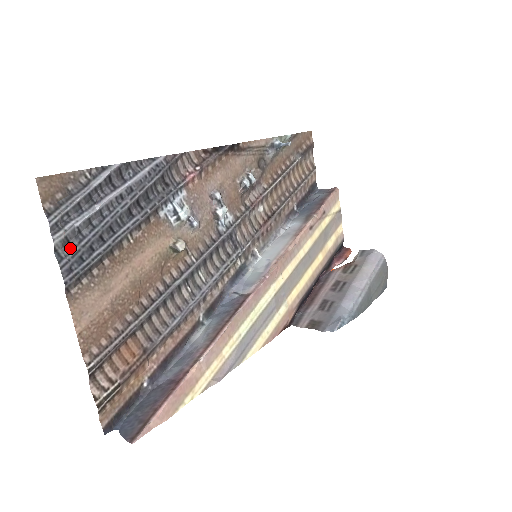
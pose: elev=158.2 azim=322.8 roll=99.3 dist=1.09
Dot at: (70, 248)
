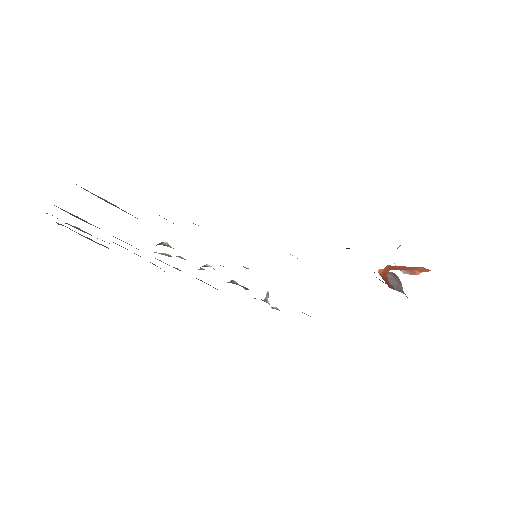
Dot at: occluded
